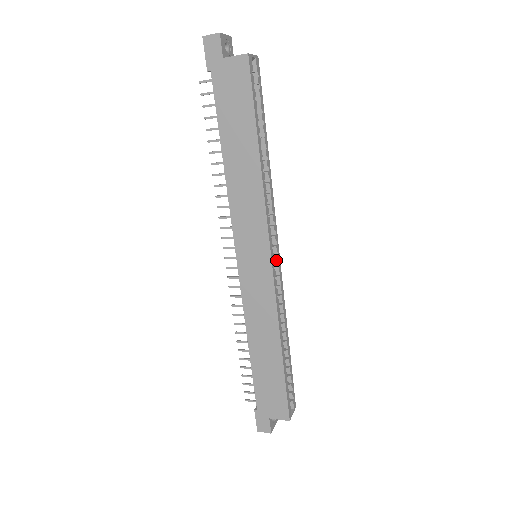
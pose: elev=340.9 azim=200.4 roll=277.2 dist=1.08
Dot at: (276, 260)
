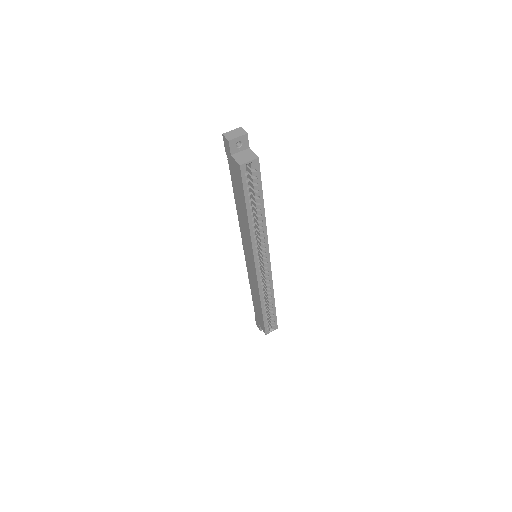
Dot at: (265, 265)
